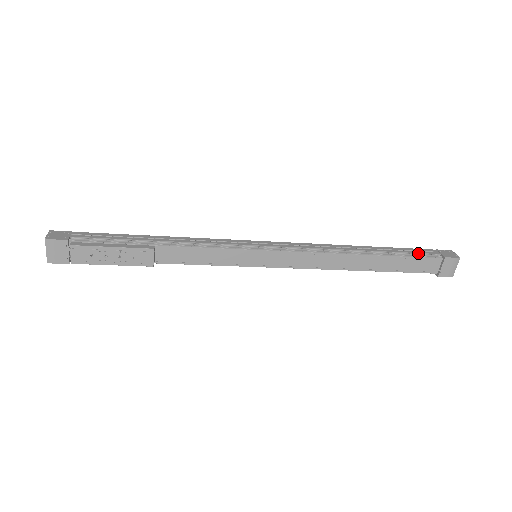
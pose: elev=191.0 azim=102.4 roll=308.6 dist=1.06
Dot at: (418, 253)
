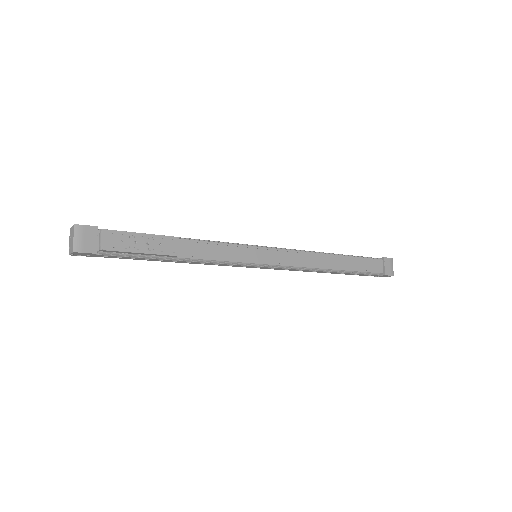
Dot at: (365, 257)
